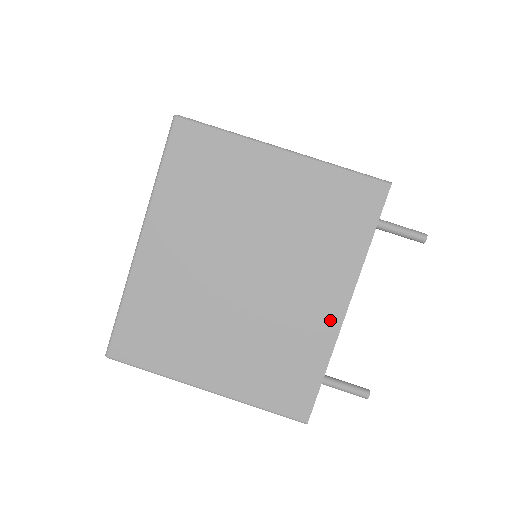
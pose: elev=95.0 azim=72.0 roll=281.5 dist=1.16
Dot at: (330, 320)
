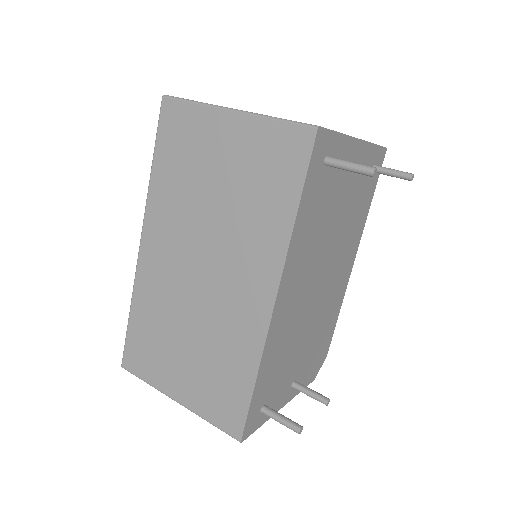
Dot at: occluded
